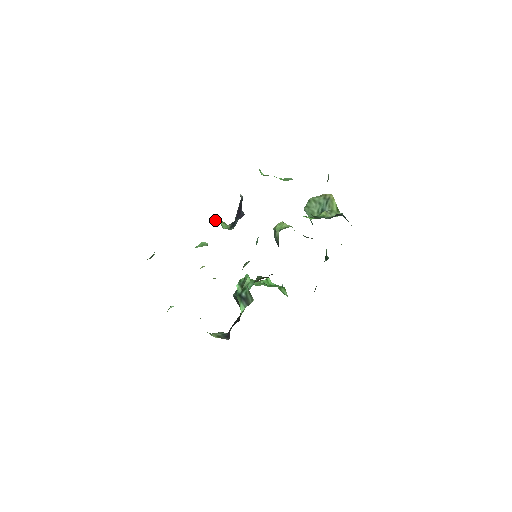
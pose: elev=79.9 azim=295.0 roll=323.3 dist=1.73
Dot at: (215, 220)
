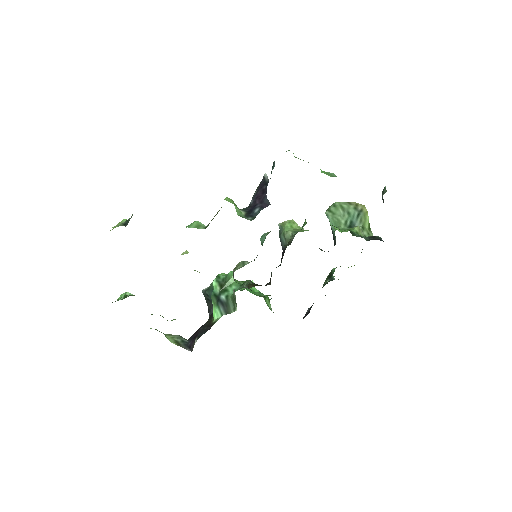
Dot at: (226, 199)
